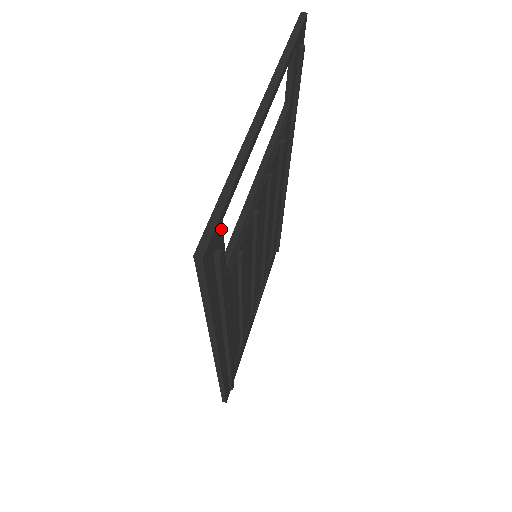
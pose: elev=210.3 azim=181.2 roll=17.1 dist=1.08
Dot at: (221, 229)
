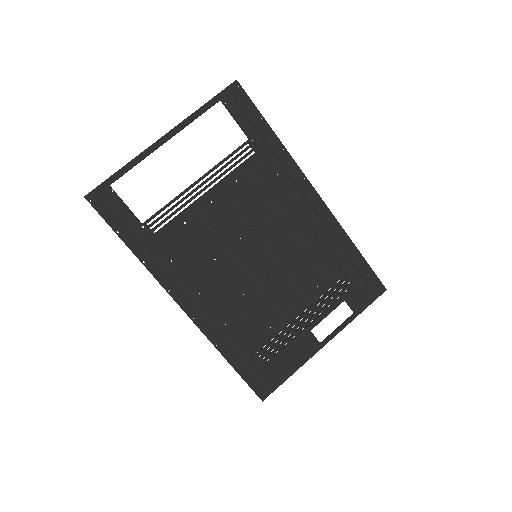
Dot at: (111, 190)
